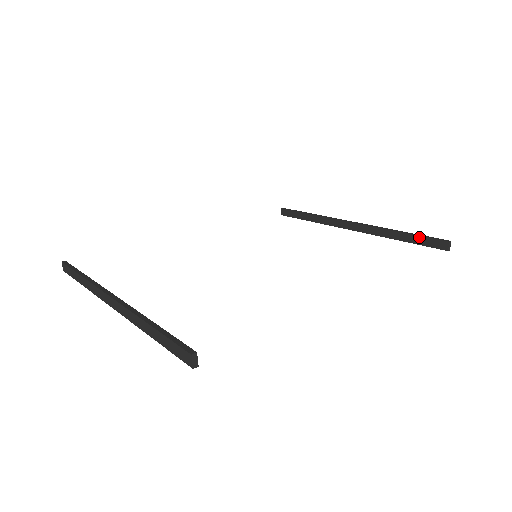
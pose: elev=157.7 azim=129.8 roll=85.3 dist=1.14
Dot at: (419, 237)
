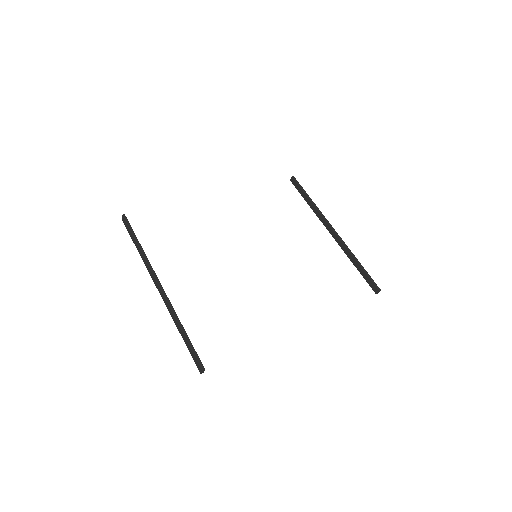
Dot at: (366, 274)
